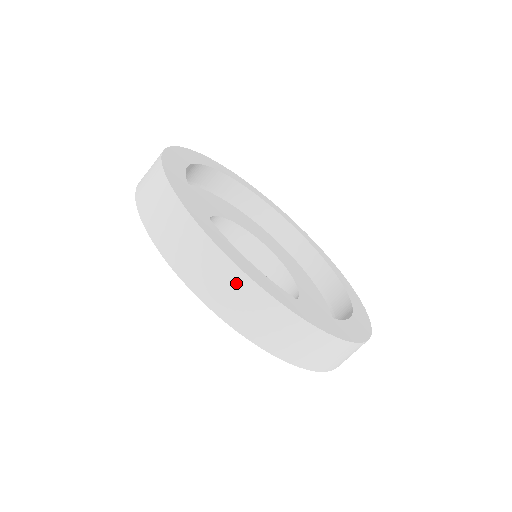
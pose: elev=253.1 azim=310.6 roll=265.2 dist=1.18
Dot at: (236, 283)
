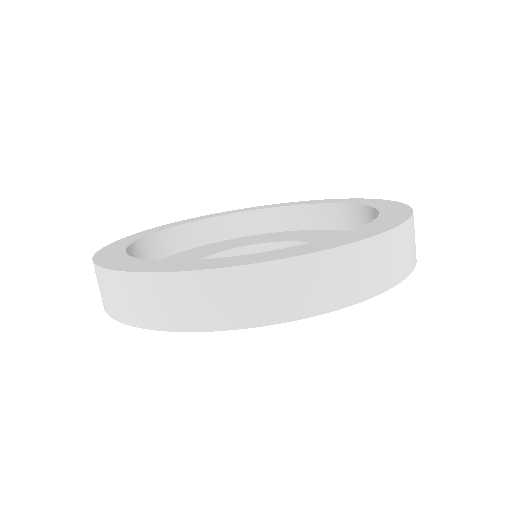
Dot at: (176, 288)
